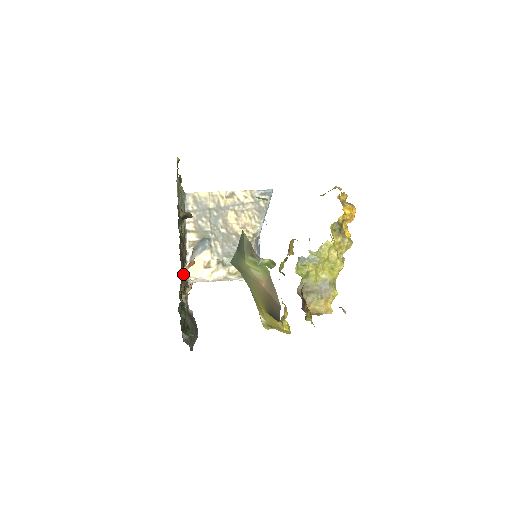
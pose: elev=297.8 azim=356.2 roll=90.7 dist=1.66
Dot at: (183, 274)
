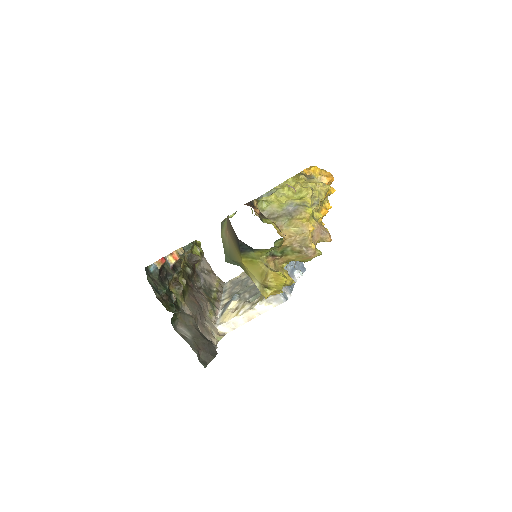
Dot at: (173, 272)
